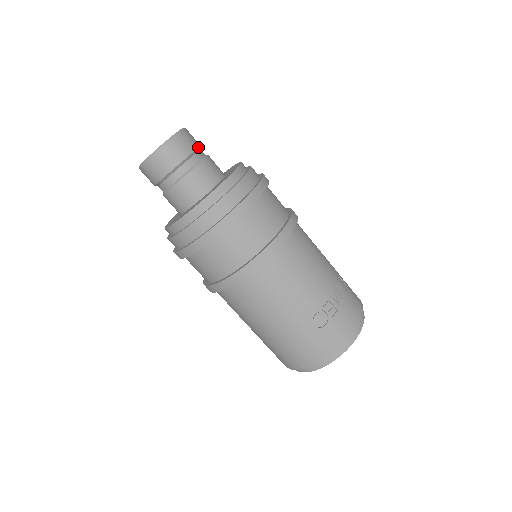
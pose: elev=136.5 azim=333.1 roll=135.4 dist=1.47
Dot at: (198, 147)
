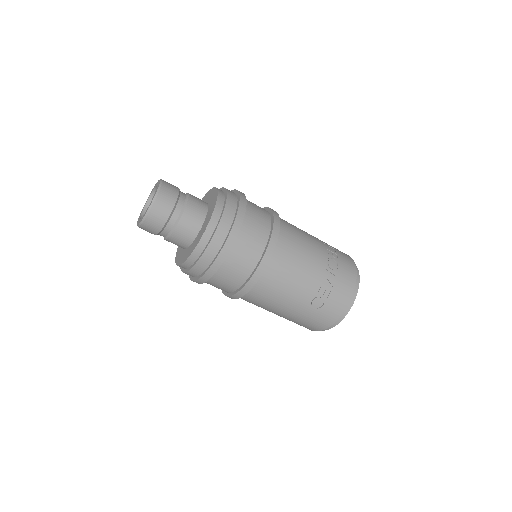
Dot at: (177, 198)
